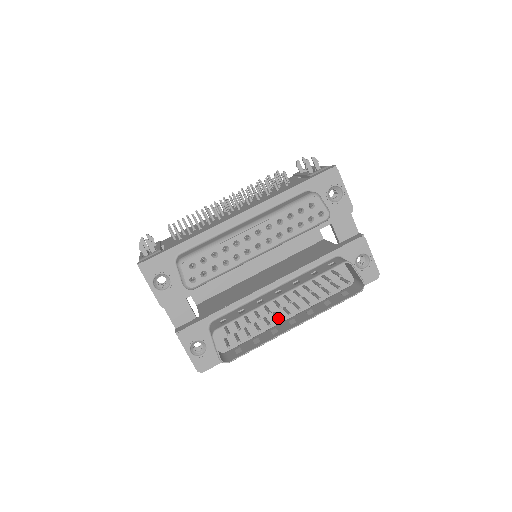
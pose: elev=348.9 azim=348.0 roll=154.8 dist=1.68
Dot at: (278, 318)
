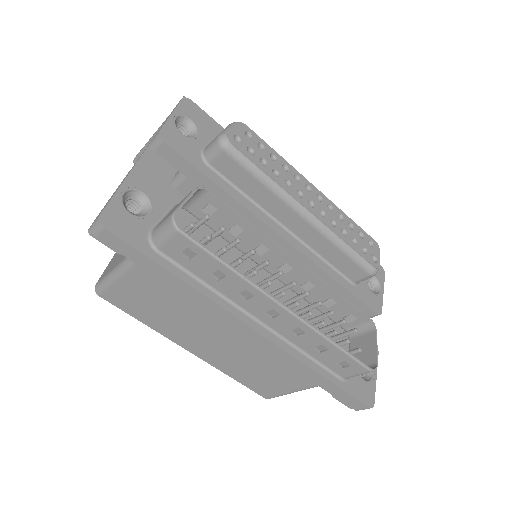
Dot at: occluded
